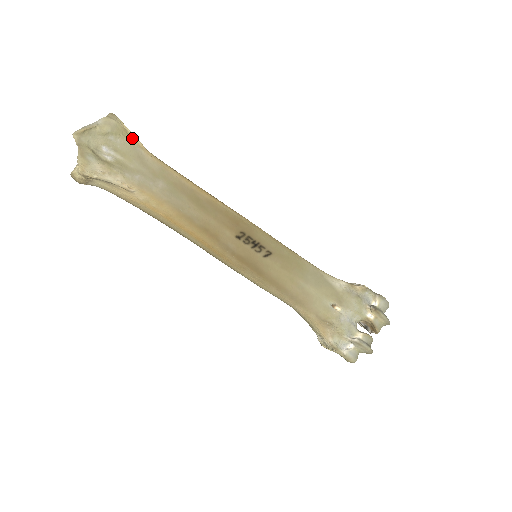
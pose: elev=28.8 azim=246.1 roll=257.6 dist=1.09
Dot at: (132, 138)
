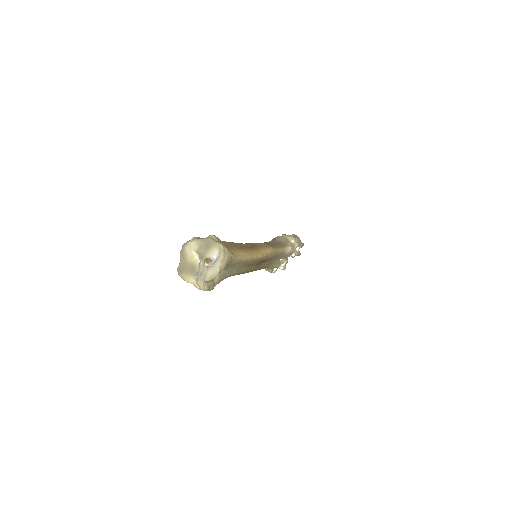
Dot at: (232, 258)
